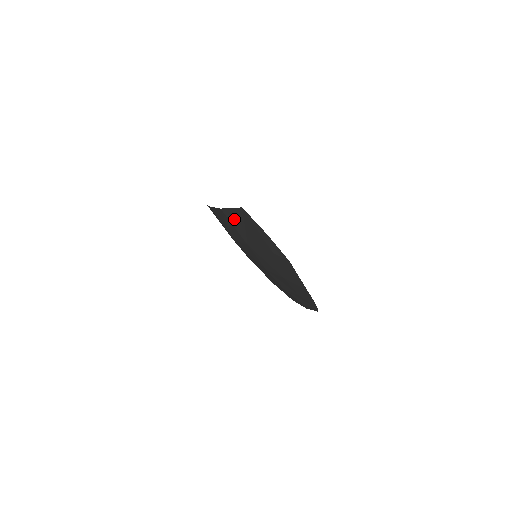
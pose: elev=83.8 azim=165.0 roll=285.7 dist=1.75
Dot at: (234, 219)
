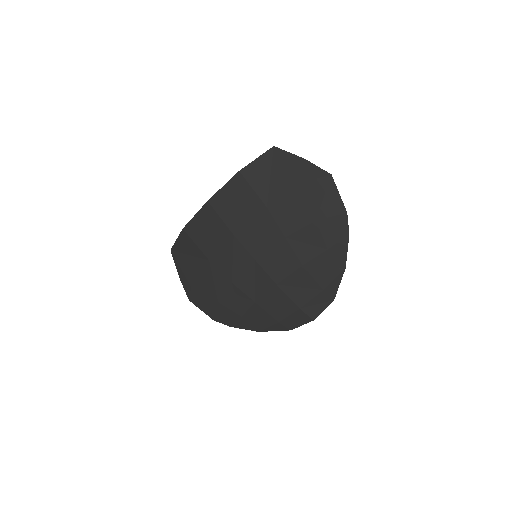
Dot at: (256, 175)
